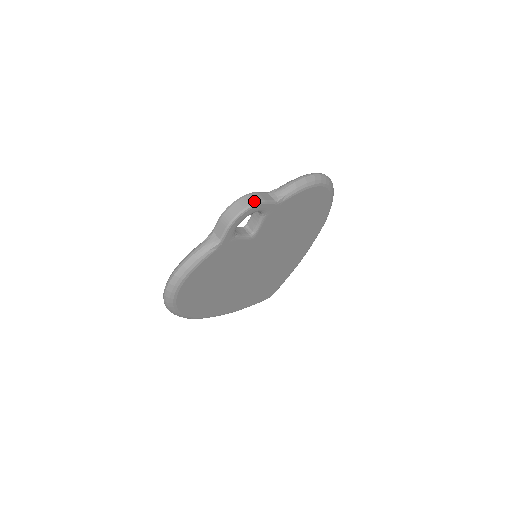
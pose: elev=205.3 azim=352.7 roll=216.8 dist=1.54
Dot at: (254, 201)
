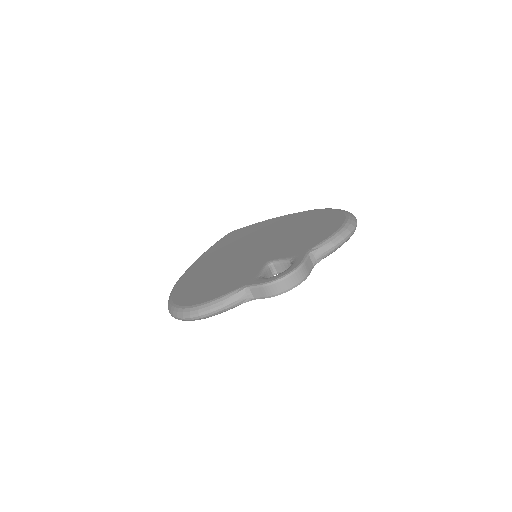
Dot at: (301, 279)
